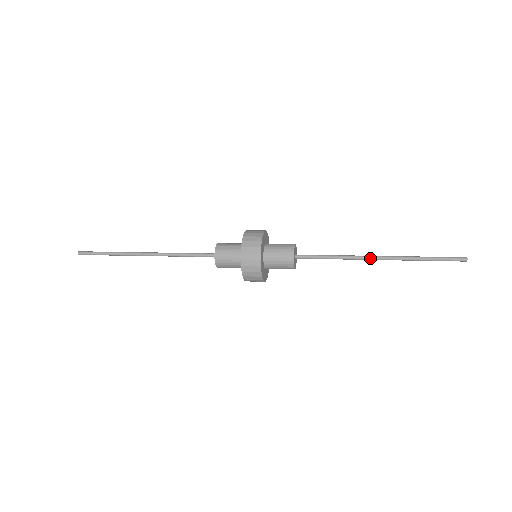
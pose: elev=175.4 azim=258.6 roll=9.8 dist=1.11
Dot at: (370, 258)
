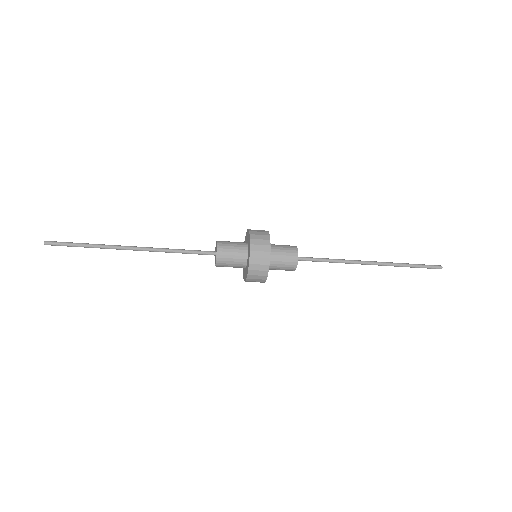
Dot at: (364, 262)
